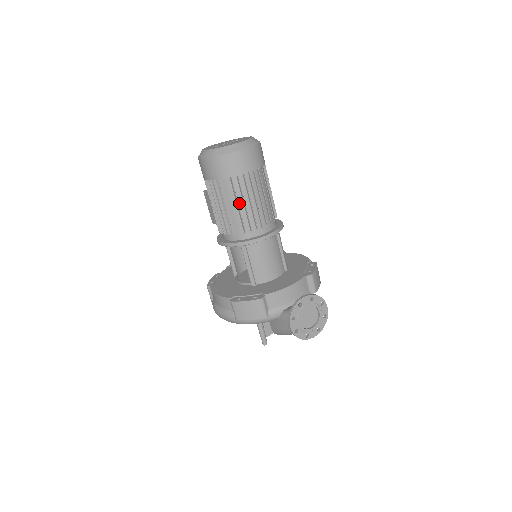
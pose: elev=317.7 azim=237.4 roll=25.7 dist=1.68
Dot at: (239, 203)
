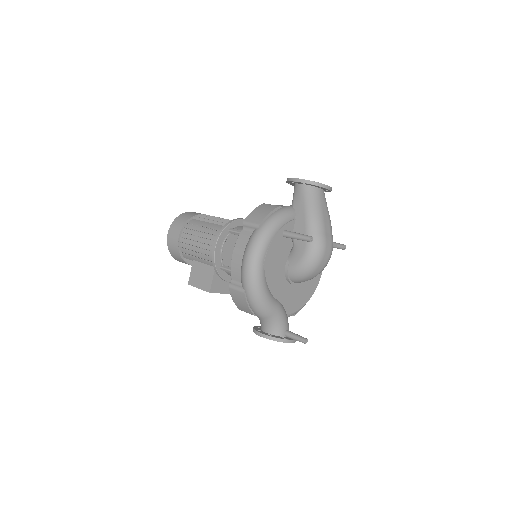
Dot at: (209, 221)
